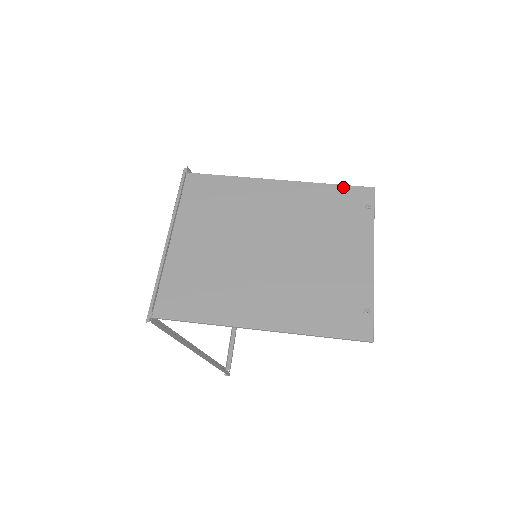
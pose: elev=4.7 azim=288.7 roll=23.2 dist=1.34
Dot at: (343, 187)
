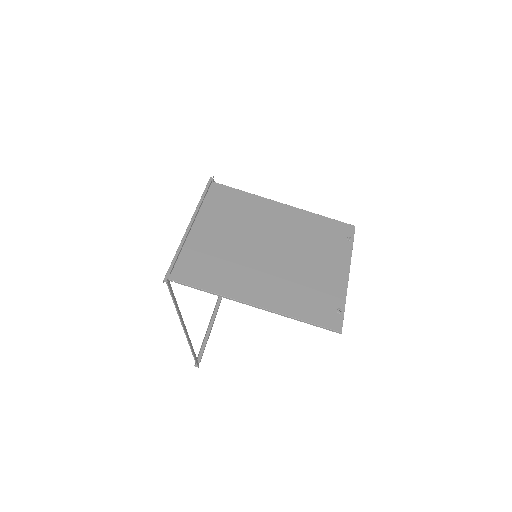
Dot at: (332, 220)
